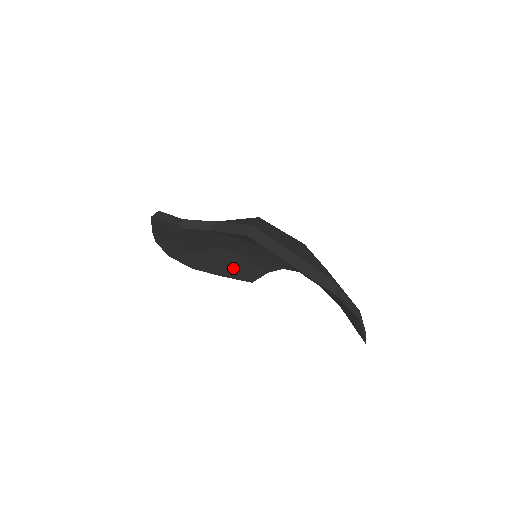
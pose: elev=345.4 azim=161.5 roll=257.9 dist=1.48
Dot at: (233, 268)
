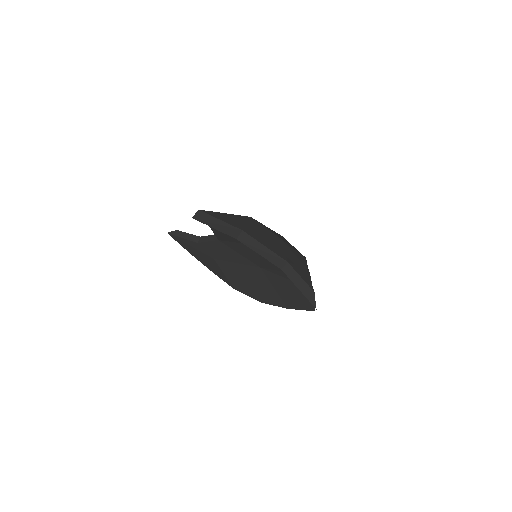
Dot at: (287, 294)
